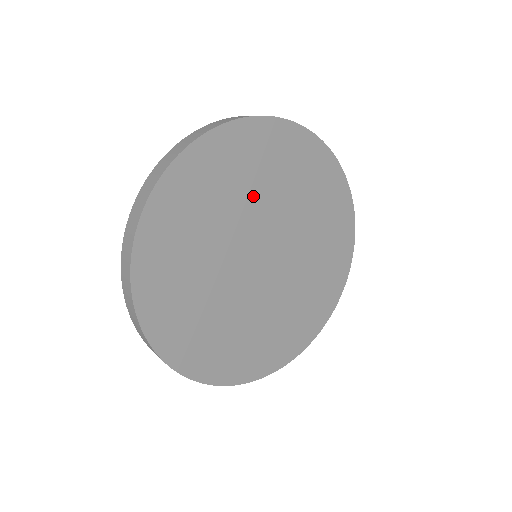
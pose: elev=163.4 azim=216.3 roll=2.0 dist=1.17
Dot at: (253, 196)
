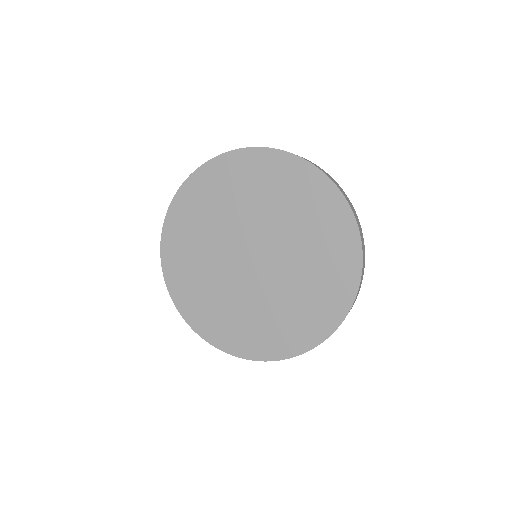
Dot at: (286, 220)
